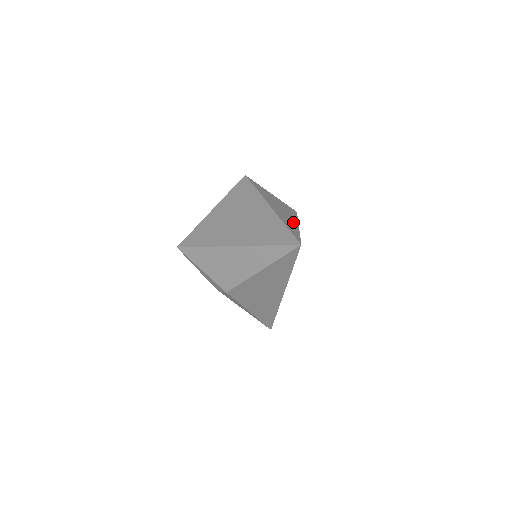
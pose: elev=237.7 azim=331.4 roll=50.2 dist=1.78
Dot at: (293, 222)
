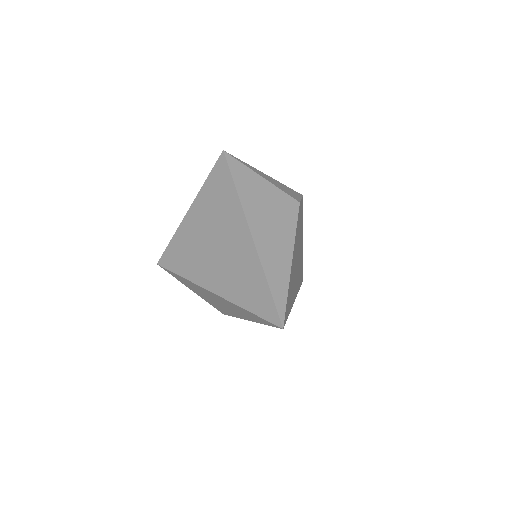
Dot at: (284, 254)
